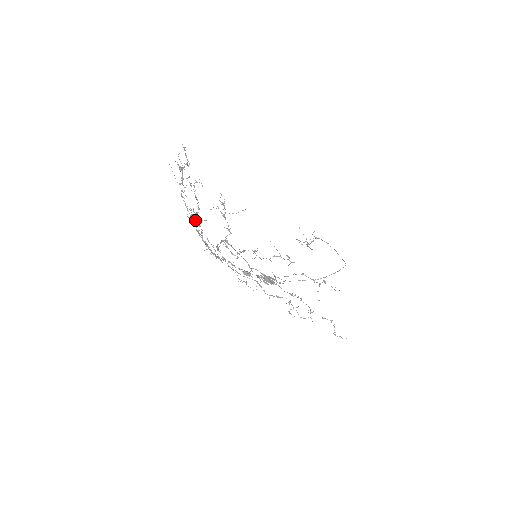
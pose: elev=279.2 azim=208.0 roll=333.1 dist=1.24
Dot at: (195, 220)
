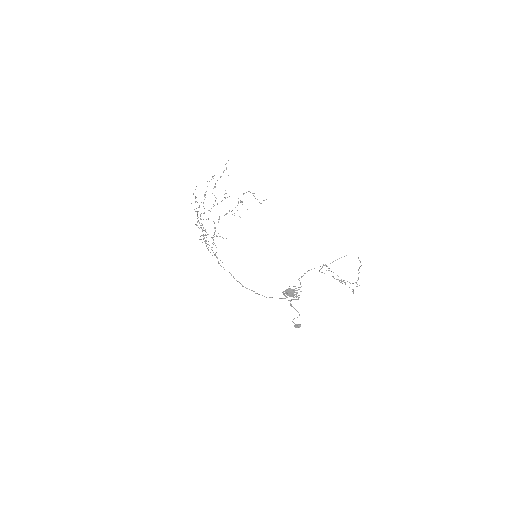
Dot at: (206, 243)
